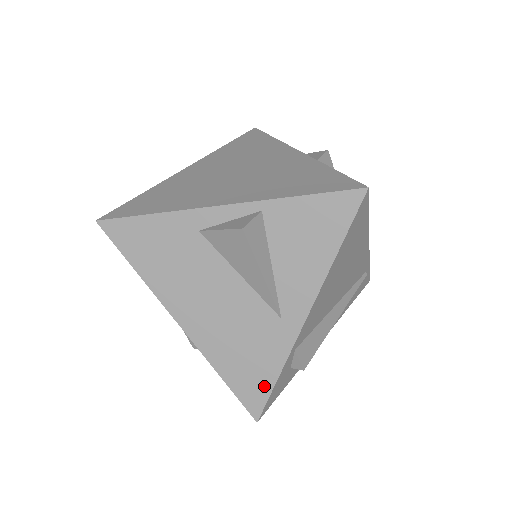
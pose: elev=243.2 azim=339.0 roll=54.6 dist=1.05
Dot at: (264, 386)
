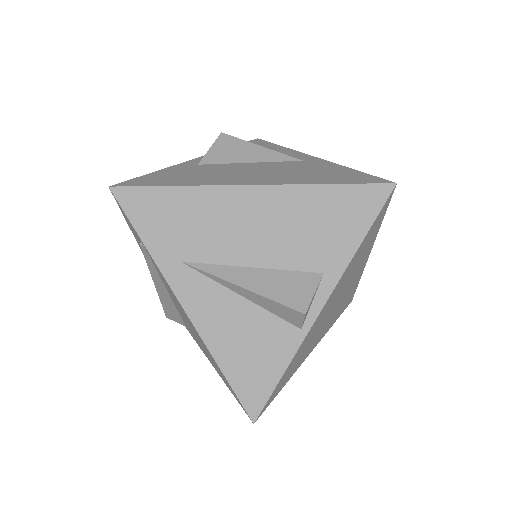
Dot at: (357, 174)
